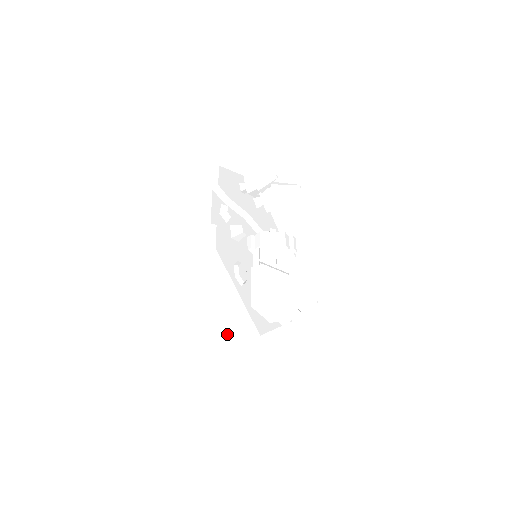
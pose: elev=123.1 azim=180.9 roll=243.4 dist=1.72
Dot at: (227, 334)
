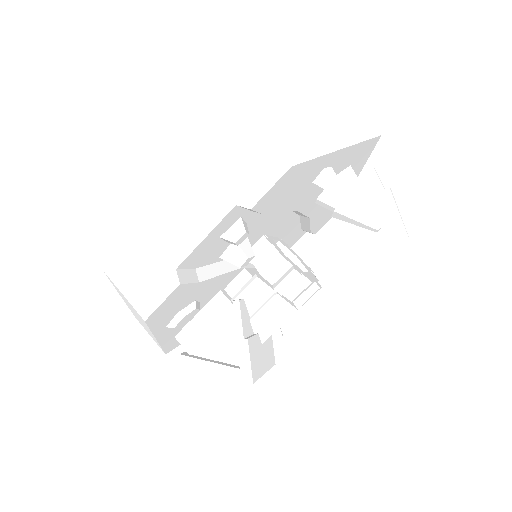
Dot at: occluded
